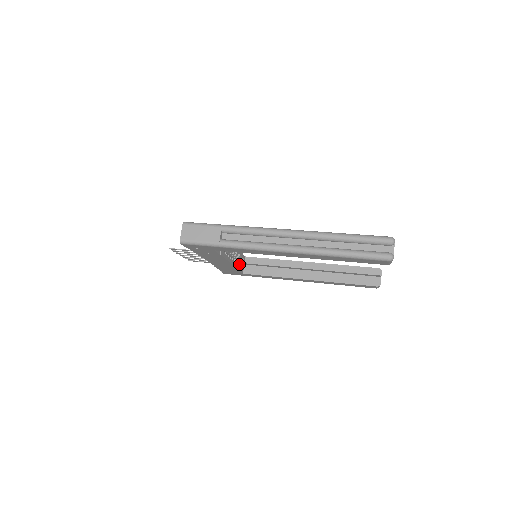
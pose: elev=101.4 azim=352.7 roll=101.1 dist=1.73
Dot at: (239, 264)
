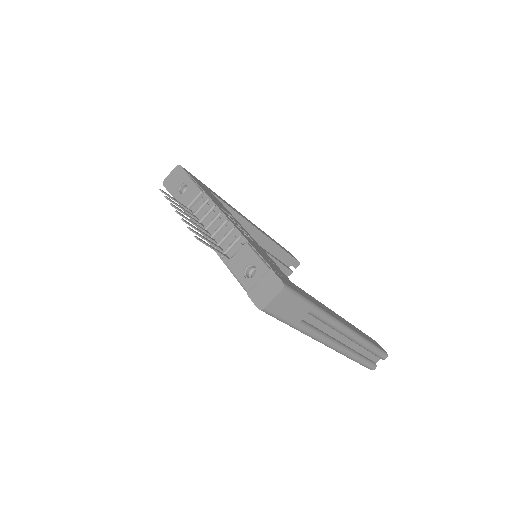
Dot at: occluded
